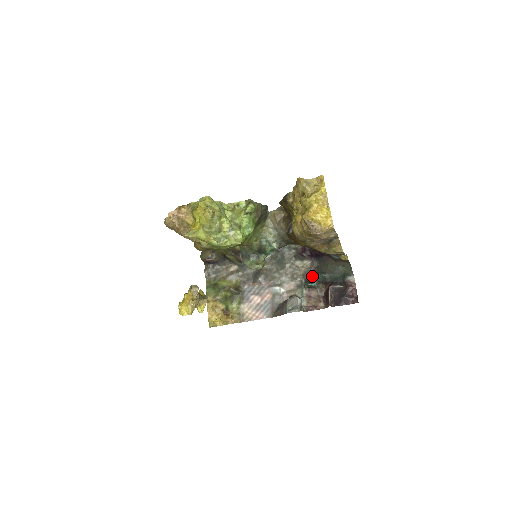
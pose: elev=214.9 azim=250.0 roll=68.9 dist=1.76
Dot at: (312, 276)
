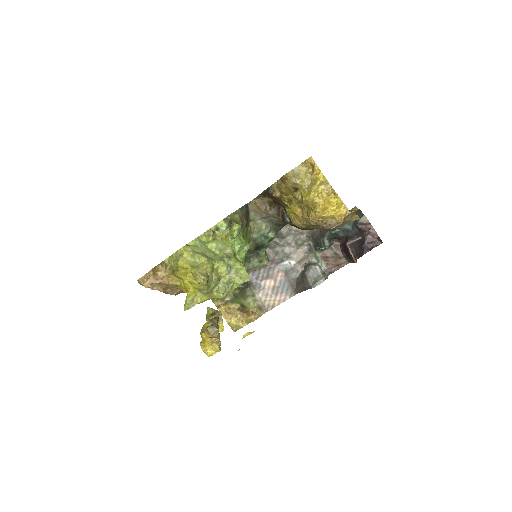
Dot at: (320, 237)
